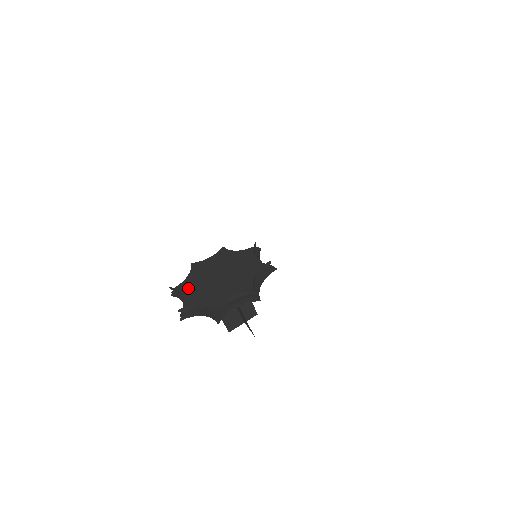
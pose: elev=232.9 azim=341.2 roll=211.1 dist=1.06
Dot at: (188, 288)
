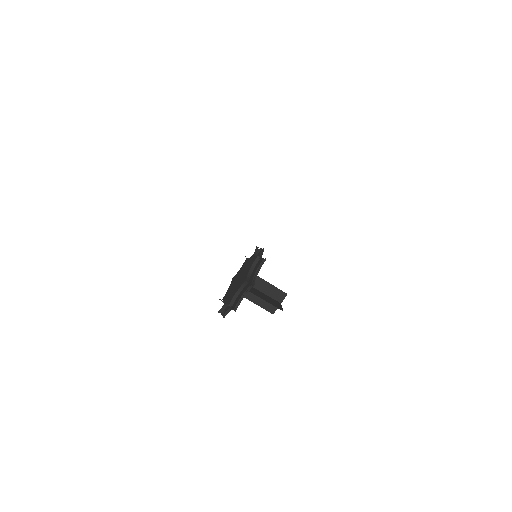
Dot at: (227, 296)
